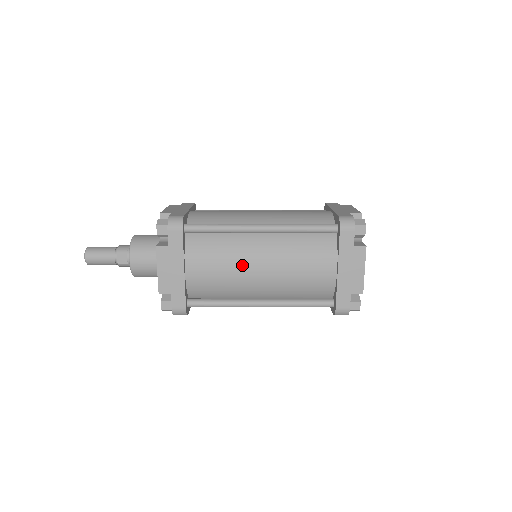
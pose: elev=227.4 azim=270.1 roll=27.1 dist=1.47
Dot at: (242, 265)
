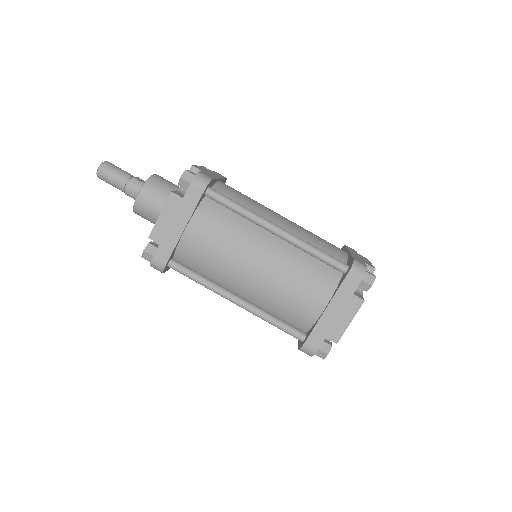
Dot at: (268, 208)
